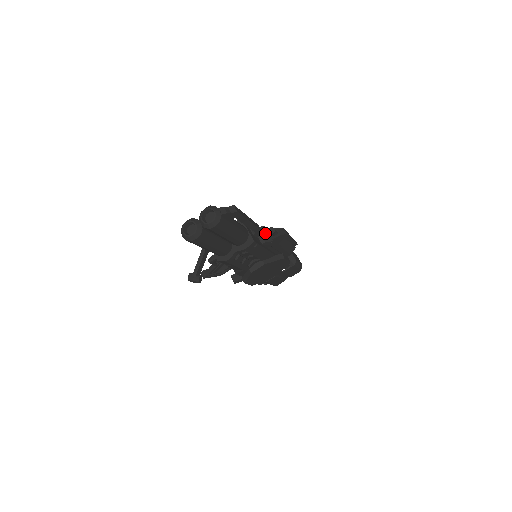
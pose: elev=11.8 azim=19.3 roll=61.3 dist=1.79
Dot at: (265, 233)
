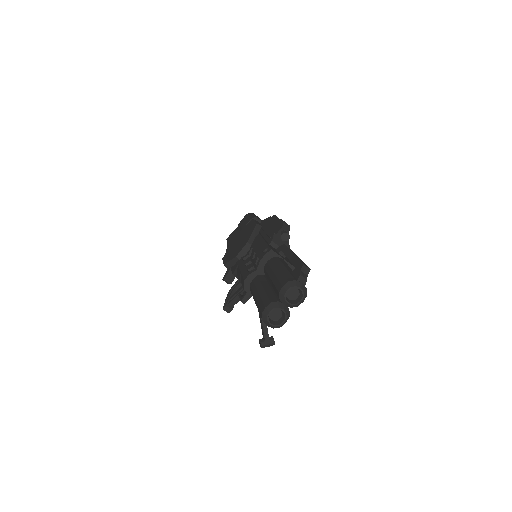
Dot at: (281, 242)
